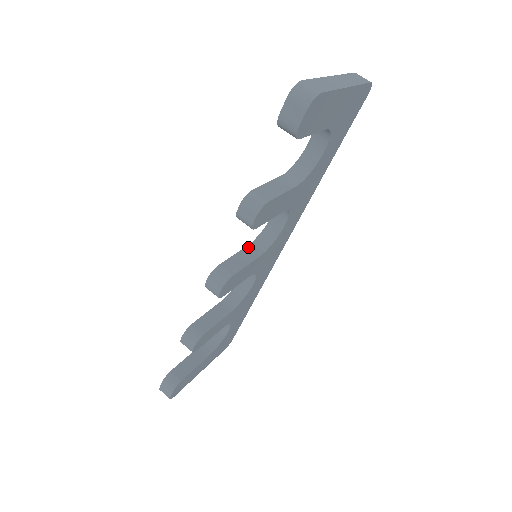
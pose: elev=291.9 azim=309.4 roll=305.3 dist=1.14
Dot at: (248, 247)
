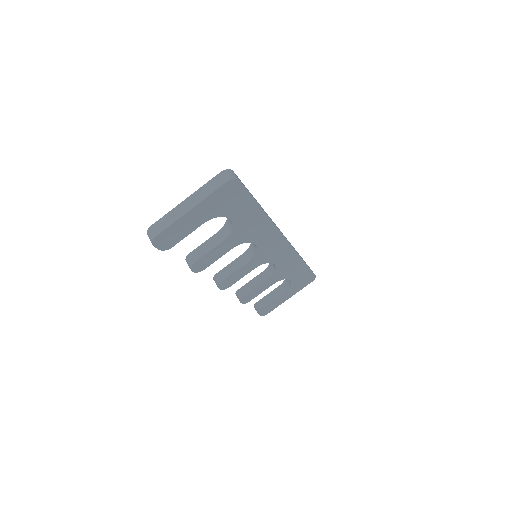
Dot at: (242, 255)
